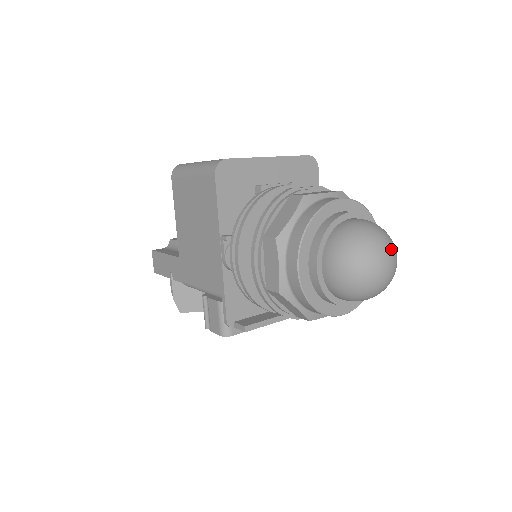
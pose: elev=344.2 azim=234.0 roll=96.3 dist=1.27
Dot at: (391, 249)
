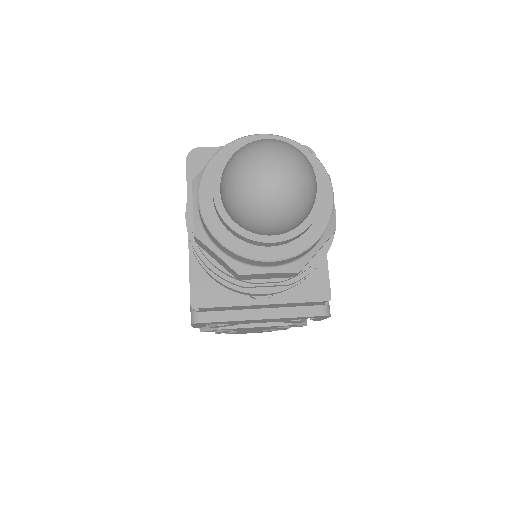
Dot at: (284, 153)
